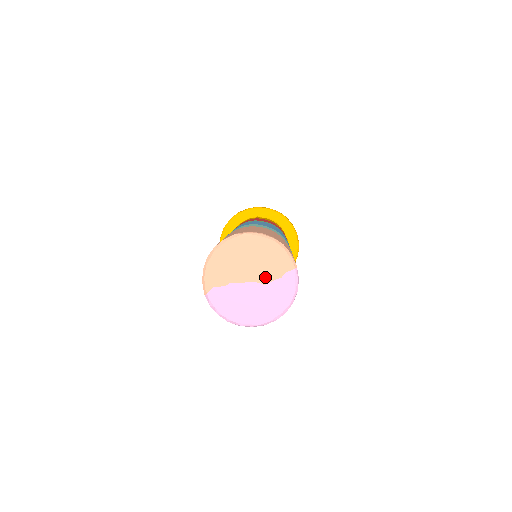
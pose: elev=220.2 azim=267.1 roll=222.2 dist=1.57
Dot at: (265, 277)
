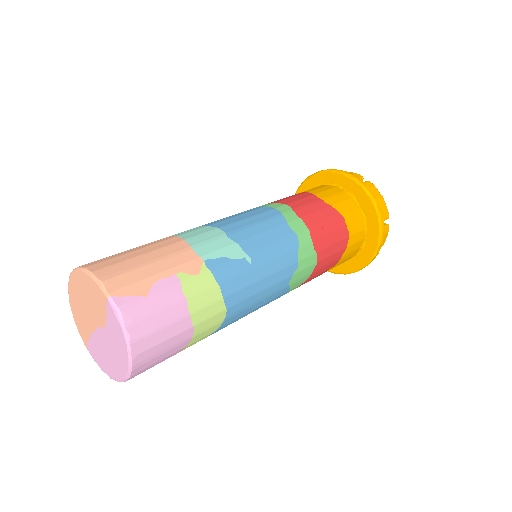
Dot at: (100, 318)
